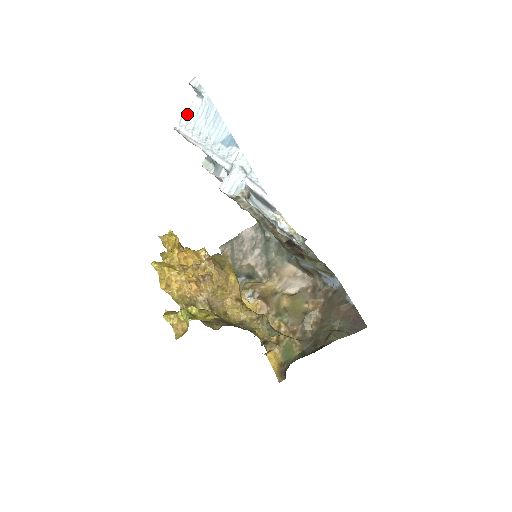
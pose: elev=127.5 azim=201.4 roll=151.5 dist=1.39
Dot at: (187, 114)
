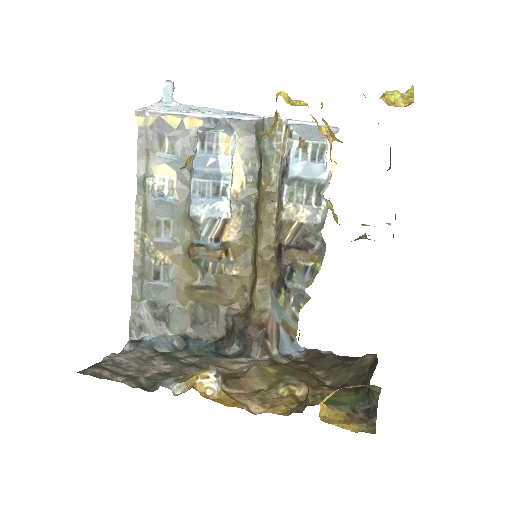
Dot at: (152, 106)
